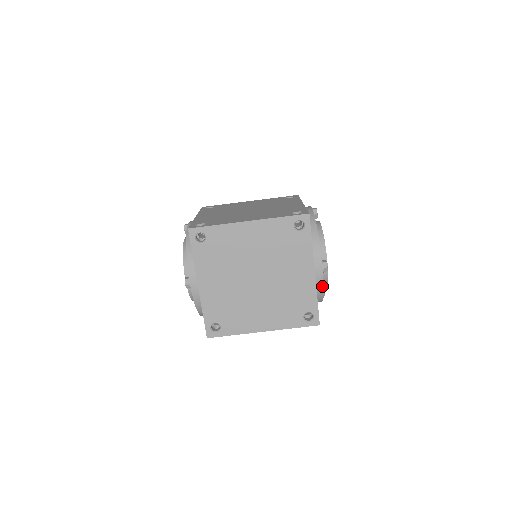
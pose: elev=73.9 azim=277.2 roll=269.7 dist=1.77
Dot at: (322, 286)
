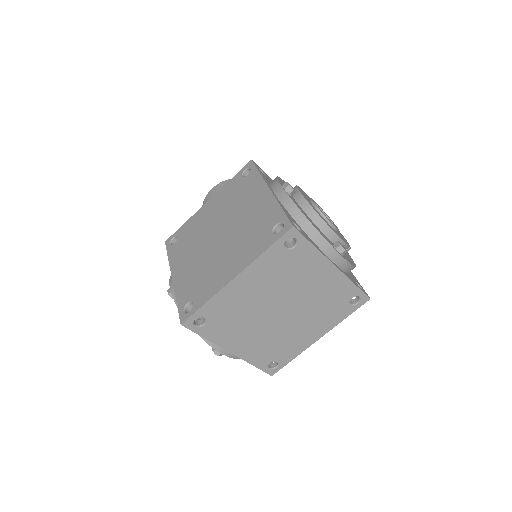
Dot at: (350, 266)
